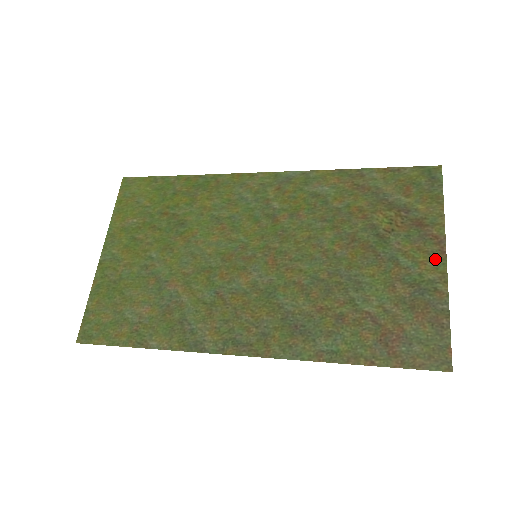
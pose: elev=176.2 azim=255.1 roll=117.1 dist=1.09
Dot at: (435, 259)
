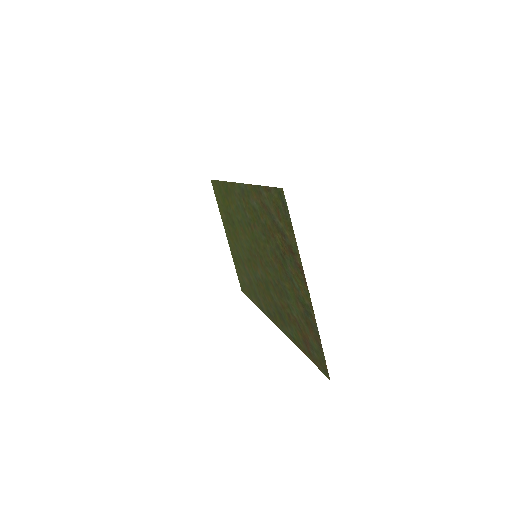
Dot at: (304, 288)
